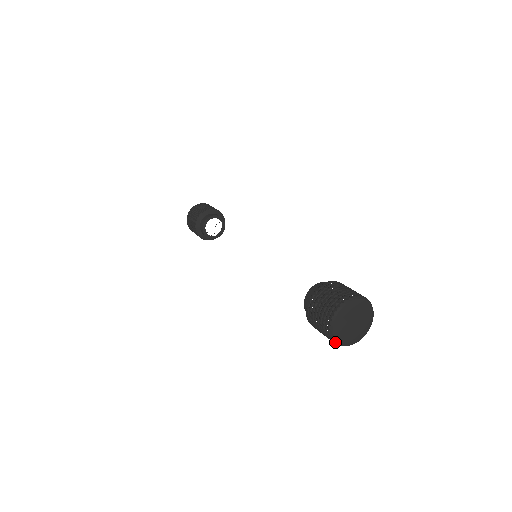
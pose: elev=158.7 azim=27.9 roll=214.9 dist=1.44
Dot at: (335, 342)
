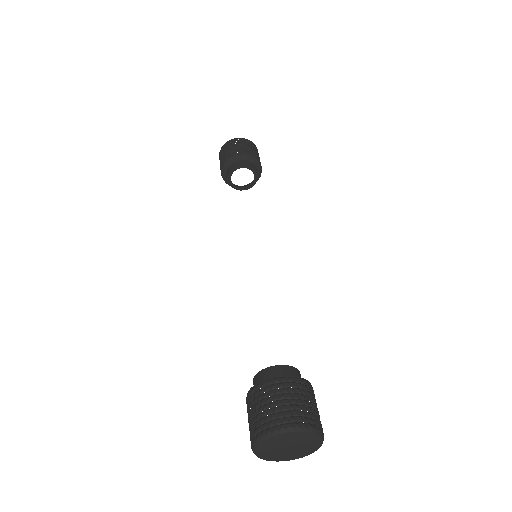
Dot at: (284, 460)
